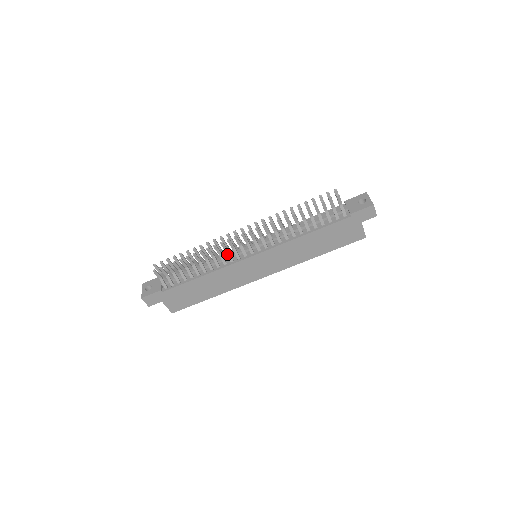
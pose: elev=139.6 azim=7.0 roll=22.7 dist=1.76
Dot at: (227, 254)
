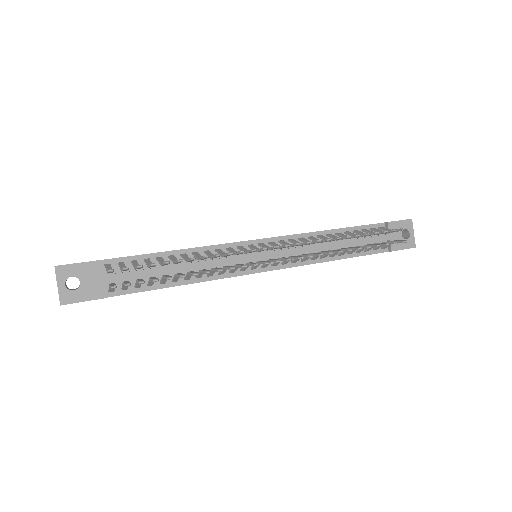
Dot at: (235, 268)
